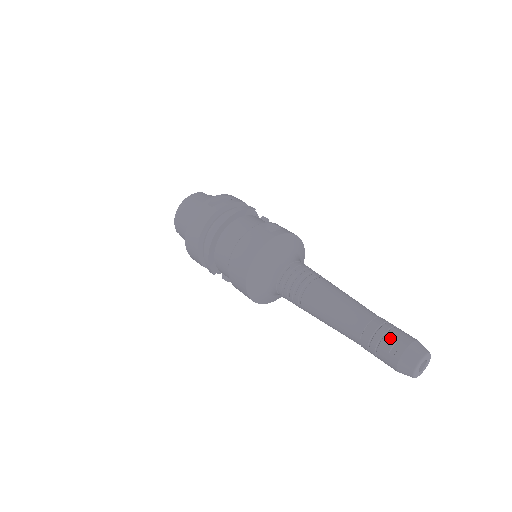
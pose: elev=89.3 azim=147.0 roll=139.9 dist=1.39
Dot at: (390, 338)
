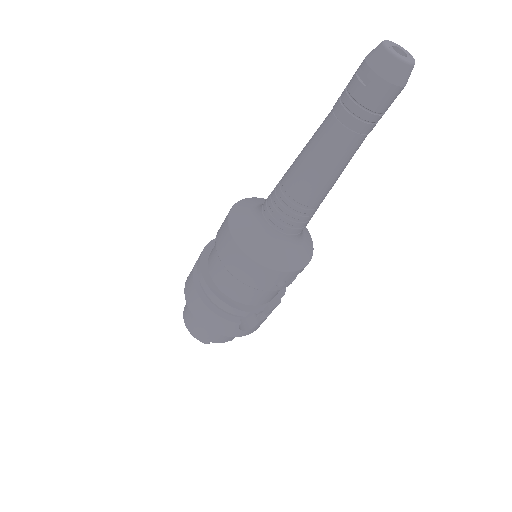
Dot at: (351, 83)
